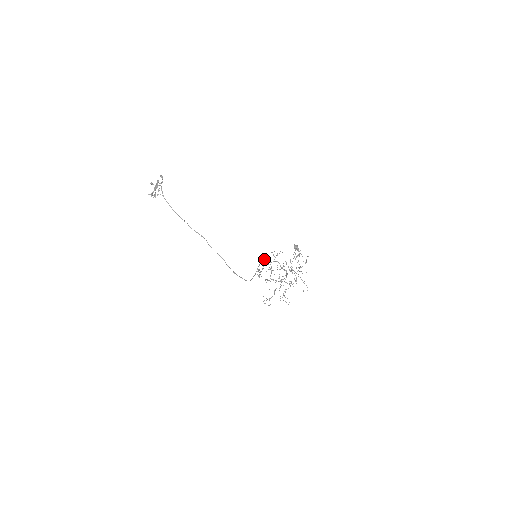
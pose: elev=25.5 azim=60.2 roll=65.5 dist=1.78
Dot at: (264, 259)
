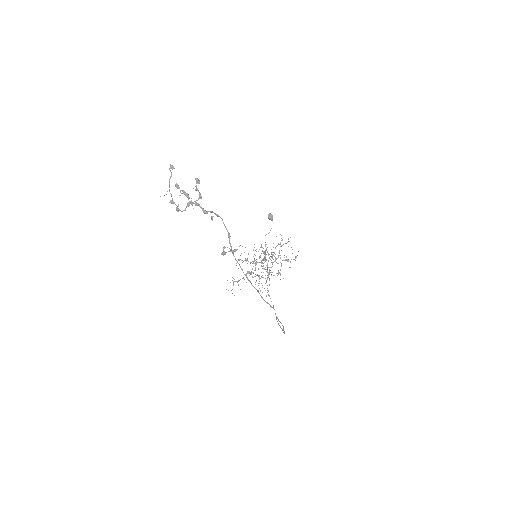
Dot at: (263, 259)
